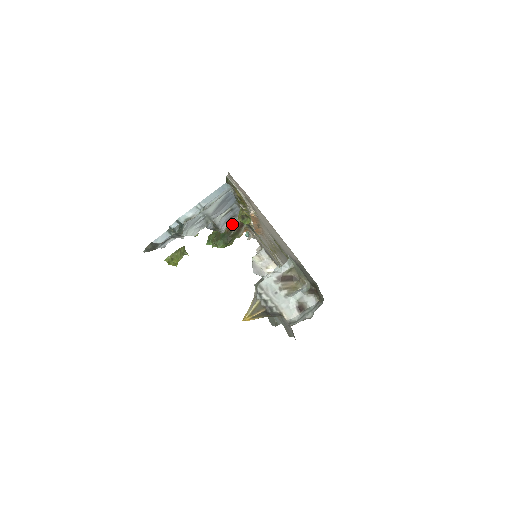
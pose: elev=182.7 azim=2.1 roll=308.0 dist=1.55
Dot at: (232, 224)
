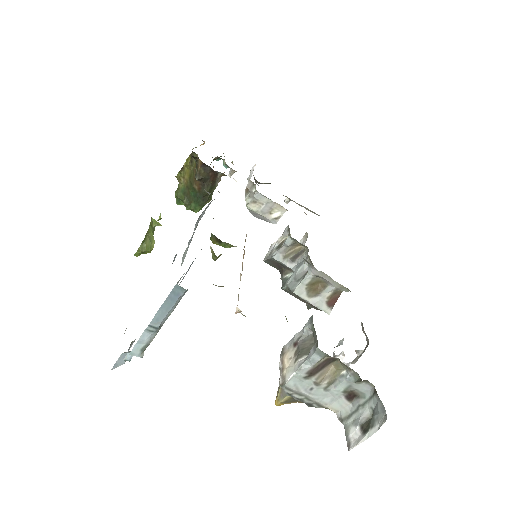
Dot at: (201, 179)
